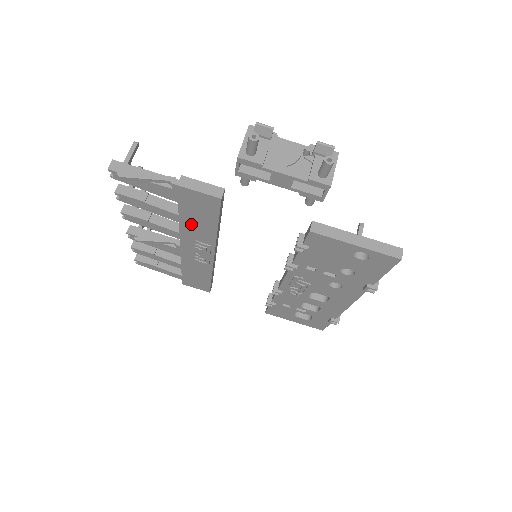
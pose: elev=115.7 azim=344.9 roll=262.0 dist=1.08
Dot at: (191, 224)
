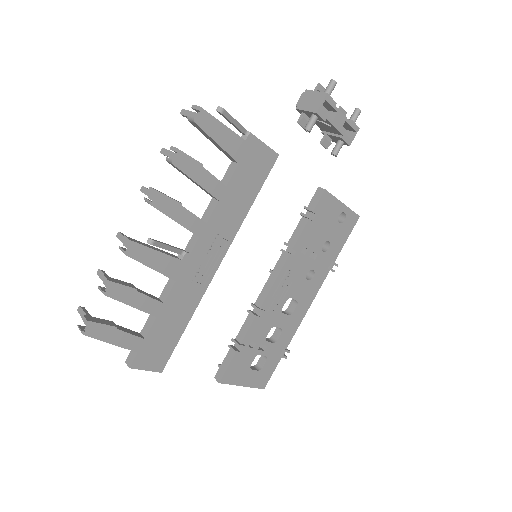
Dot at: (230, 202)
